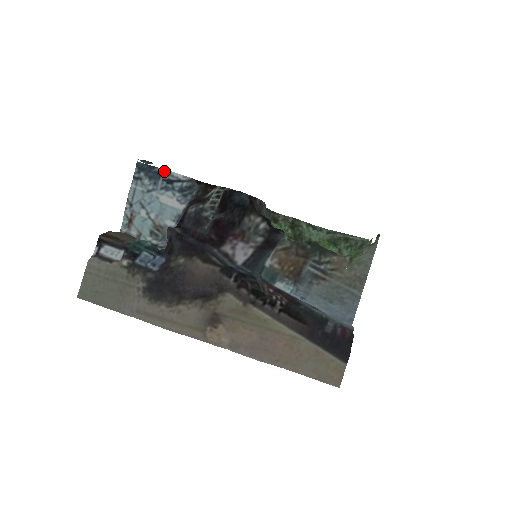
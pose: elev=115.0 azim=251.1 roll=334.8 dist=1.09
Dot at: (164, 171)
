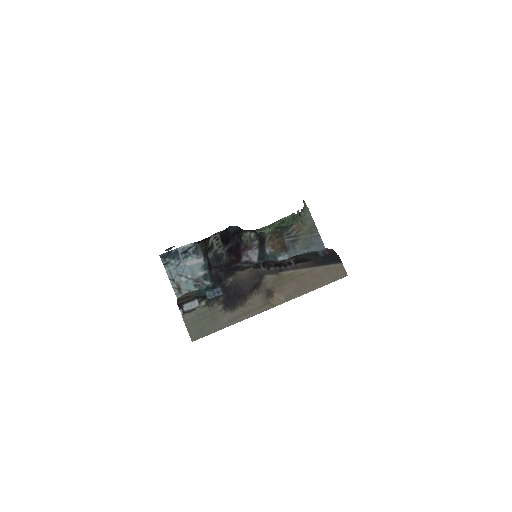
Dot at: (178, 249)
